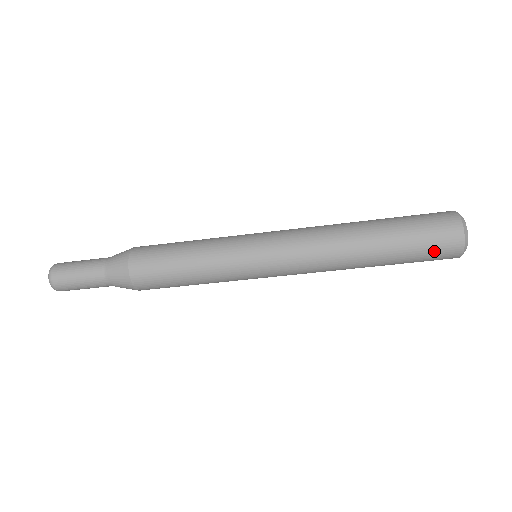
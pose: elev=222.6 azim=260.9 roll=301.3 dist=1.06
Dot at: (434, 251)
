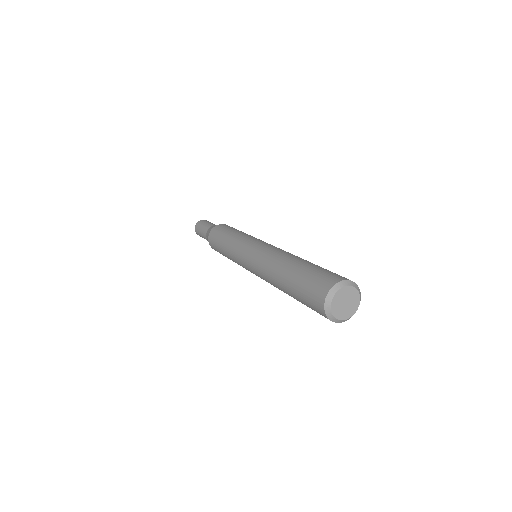
Dot at: occluded
